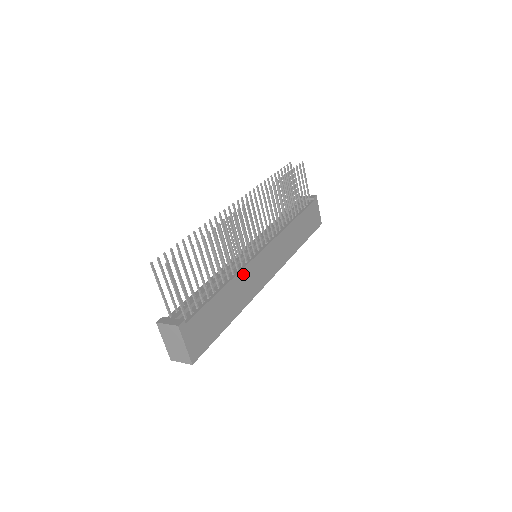
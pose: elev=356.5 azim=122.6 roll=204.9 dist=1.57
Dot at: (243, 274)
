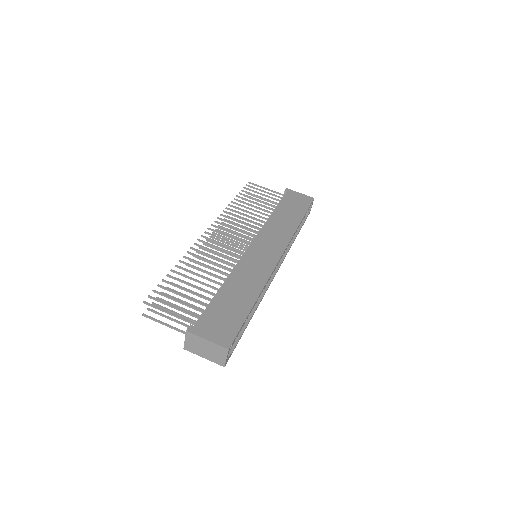
Dot at: (239, 269)
